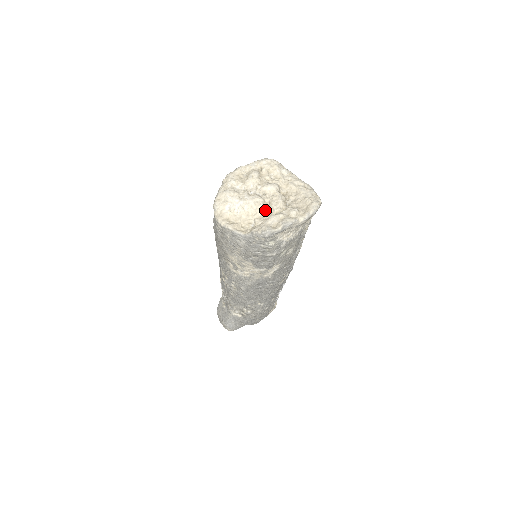
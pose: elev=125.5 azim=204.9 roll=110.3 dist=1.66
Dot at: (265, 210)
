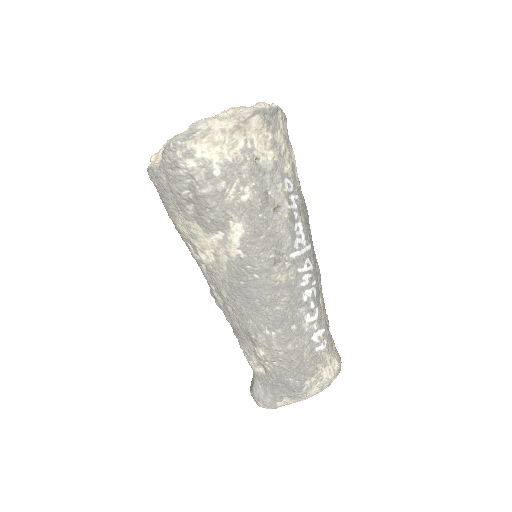
Dot at: occluded
